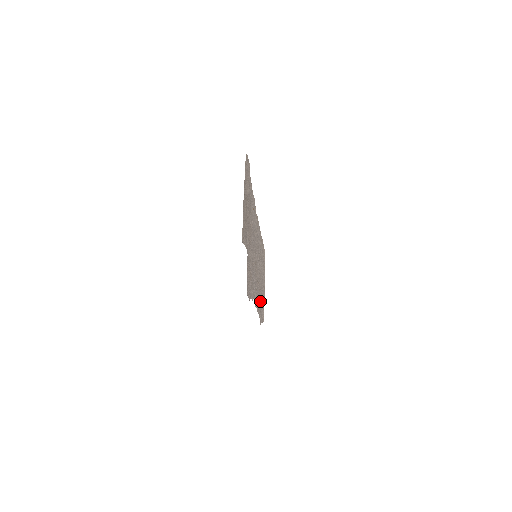
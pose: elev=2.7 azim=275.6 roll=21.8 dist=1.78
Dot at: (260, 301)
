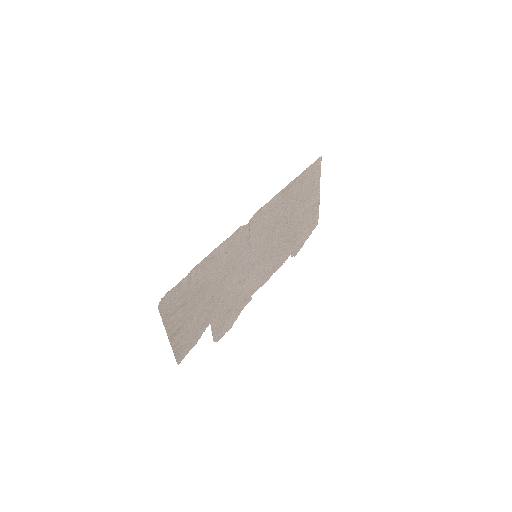
Dot at: (295, 237)
